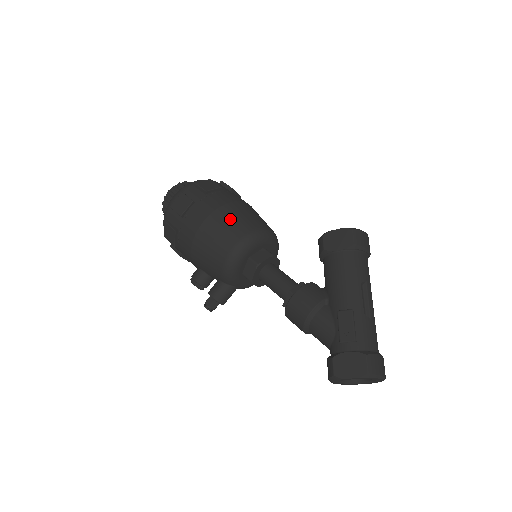
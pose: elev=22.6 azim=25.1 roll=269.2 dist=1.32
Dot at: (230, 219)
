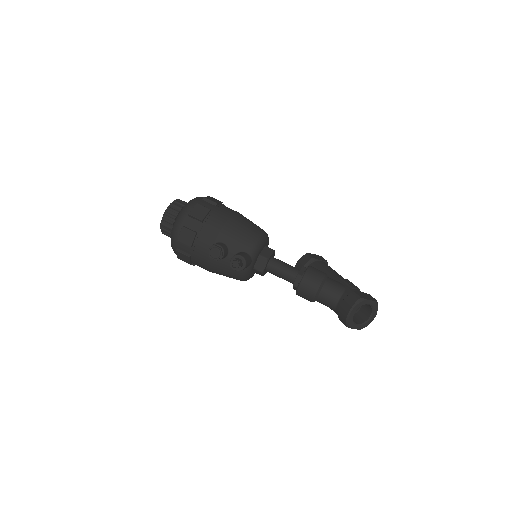
Dot at: occluded
